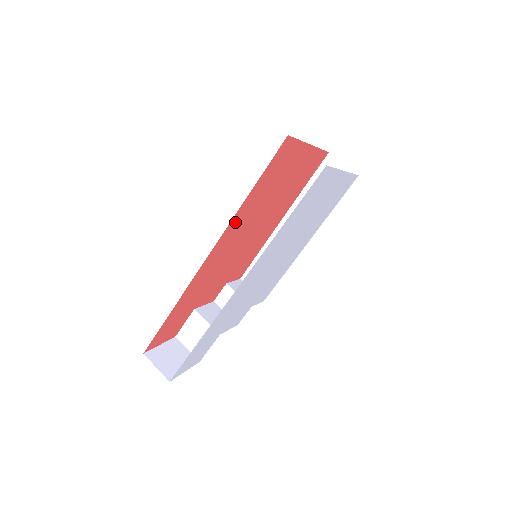
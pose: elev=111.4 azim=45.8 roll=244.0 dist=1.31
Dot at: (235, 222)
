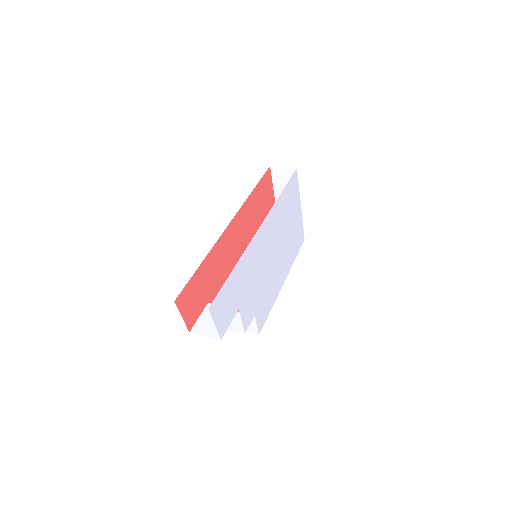
Dot at: (245, 210)
